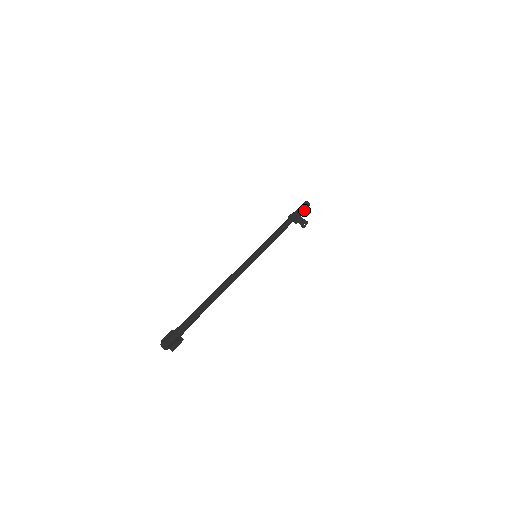
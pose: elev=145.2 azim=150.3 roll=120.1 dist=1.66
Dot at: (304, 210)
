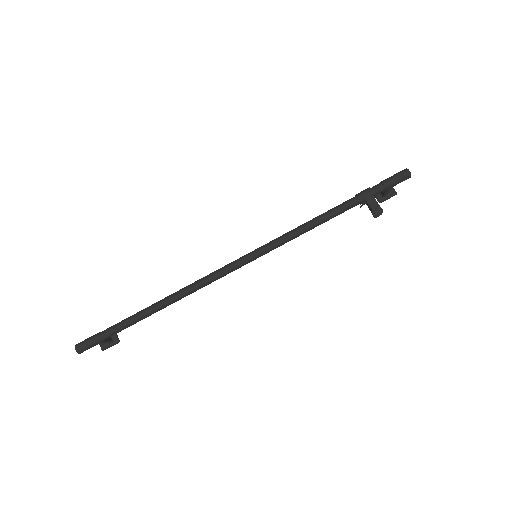
Dot at: (392, 185)
